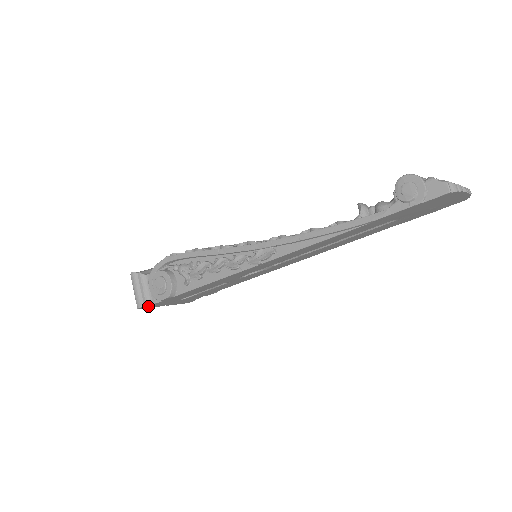
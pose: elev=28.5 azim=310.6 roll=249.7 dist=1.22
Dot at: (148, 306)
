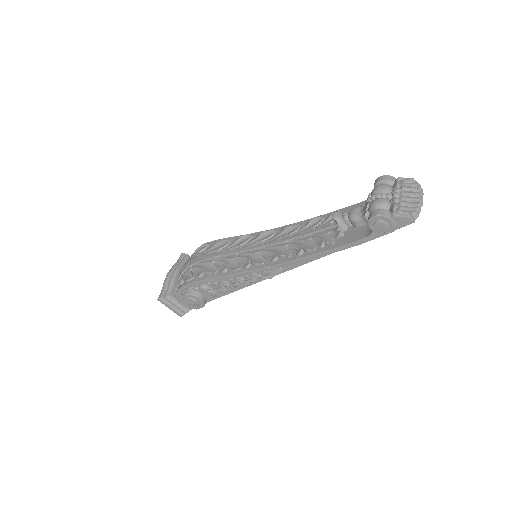
Dot at: occluded
